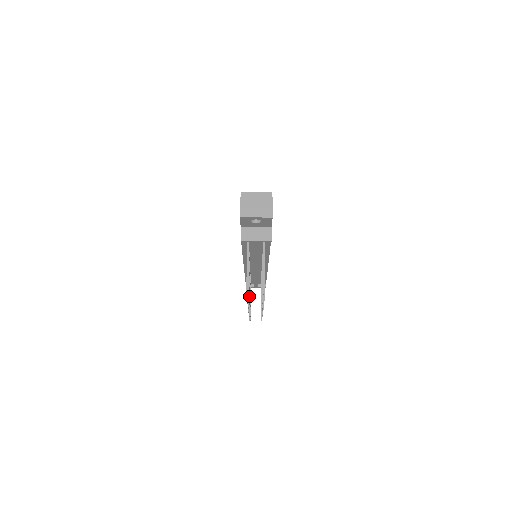
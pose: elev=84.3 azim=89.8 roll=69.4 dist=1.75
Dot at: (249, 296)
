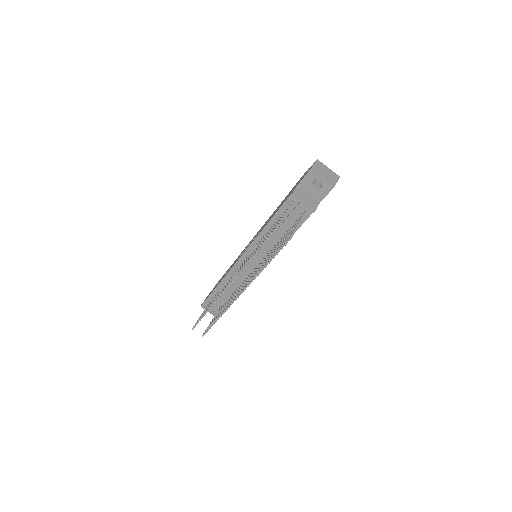
Dot at: occluded
